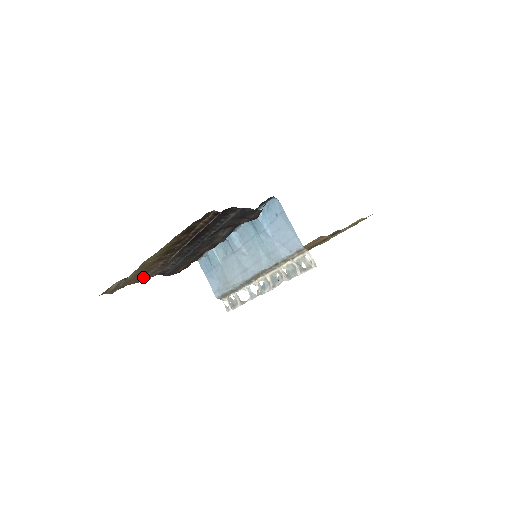
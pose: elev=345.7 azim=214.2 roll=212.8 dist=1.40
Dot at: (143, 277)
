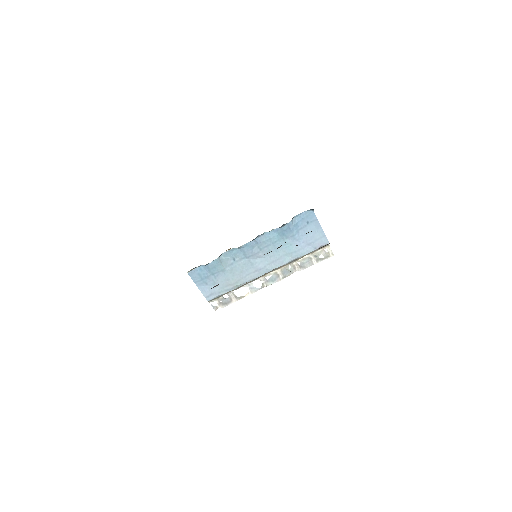
Dot at: occluded
